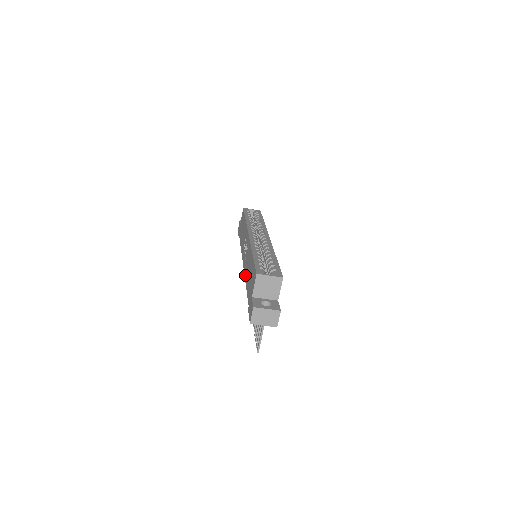
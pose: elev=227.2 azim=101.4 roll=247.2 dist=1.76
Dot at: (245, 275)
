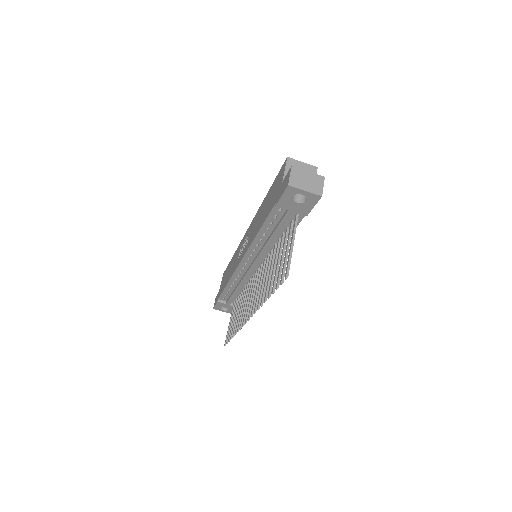
Dot at: (253, 237)
